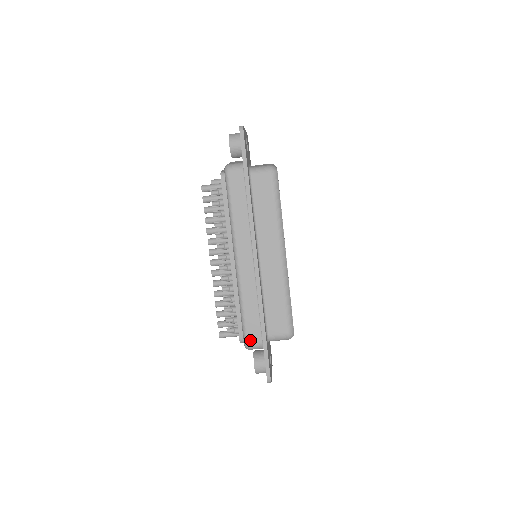
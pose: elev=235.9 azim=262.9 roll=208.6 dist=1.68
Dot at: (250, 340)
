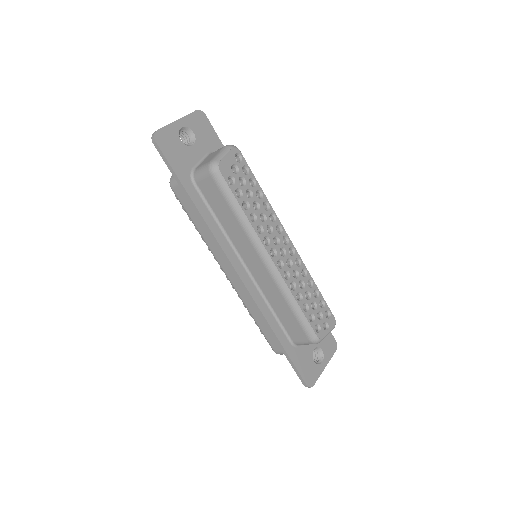
Dot at: (275, 348)
